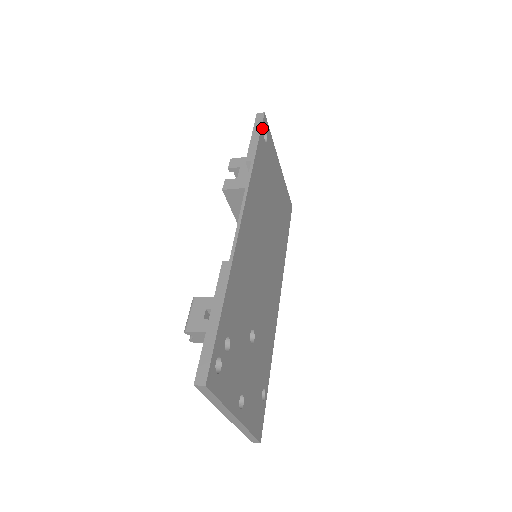
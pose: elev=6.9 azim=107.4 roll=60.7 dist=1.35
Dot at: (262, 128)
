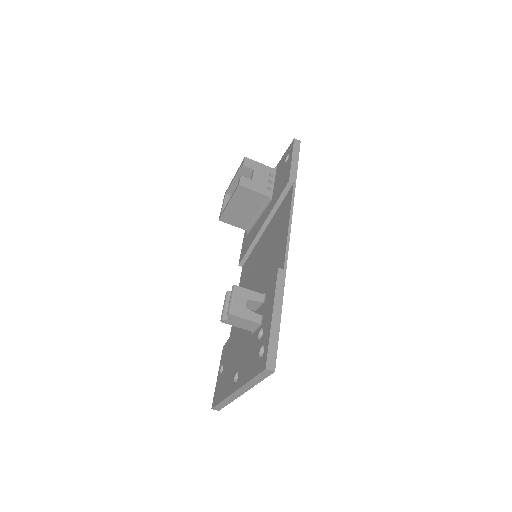
Dot at: (298, 155)
